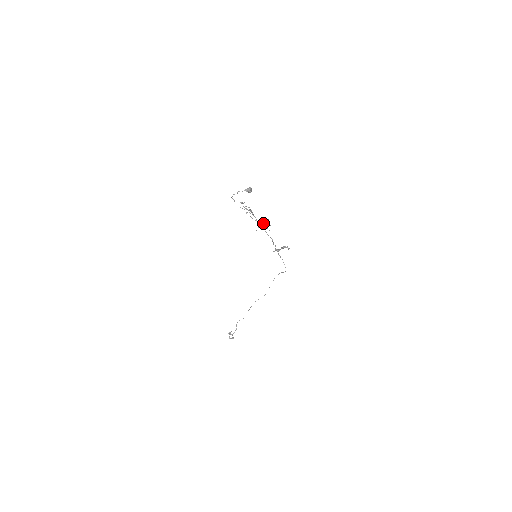
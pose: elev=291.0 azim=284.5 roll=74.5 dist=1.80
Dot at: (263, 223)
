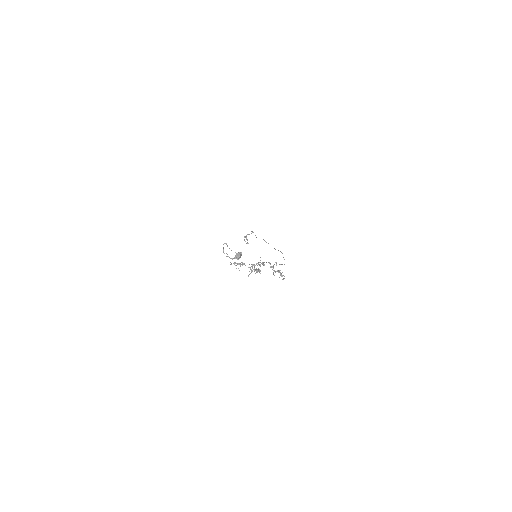
Dot at: (256, 270)
